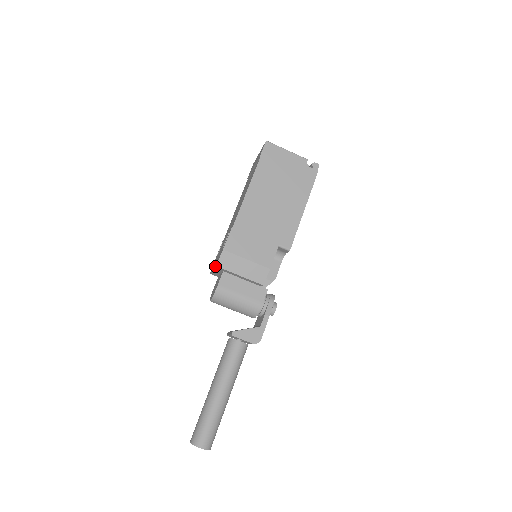
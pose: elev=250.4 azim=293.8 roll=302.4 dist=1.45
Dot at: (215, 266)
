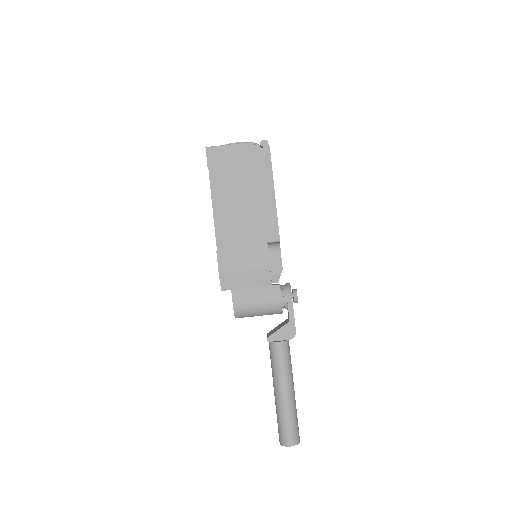
Dot at: (221, 290)
